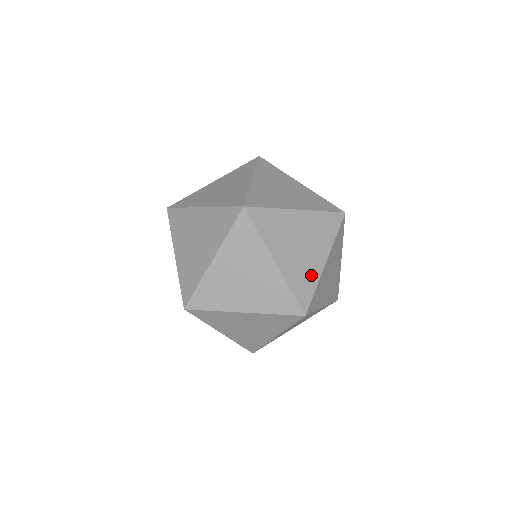
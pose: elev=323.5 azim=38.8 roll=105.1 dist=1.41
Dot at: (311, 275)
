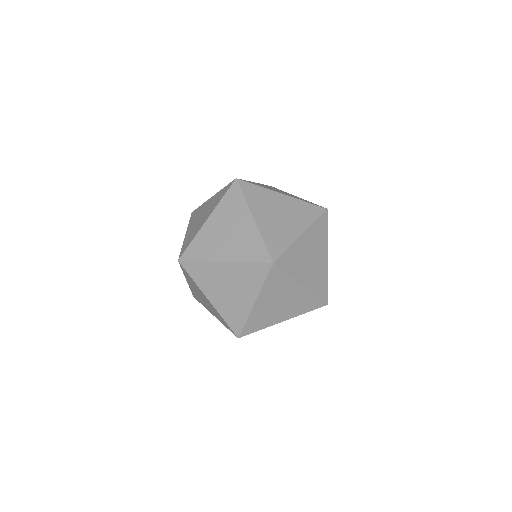
Dot at: (285, 238)
